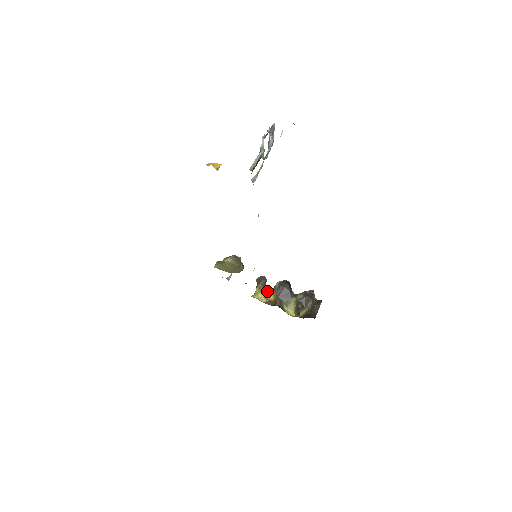
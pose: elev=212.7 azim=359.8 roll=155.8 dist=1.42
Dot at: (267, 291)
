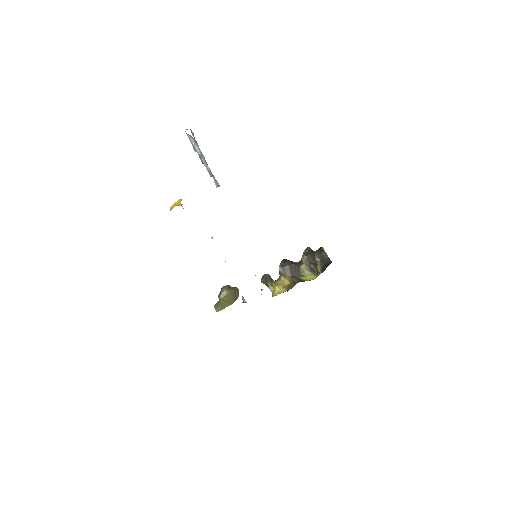
Dot at: (278, 282)
